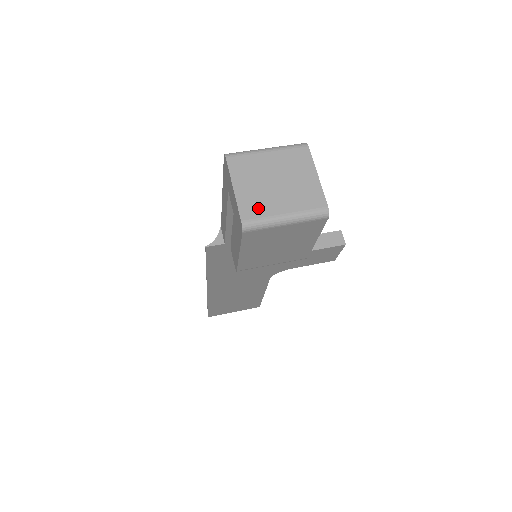
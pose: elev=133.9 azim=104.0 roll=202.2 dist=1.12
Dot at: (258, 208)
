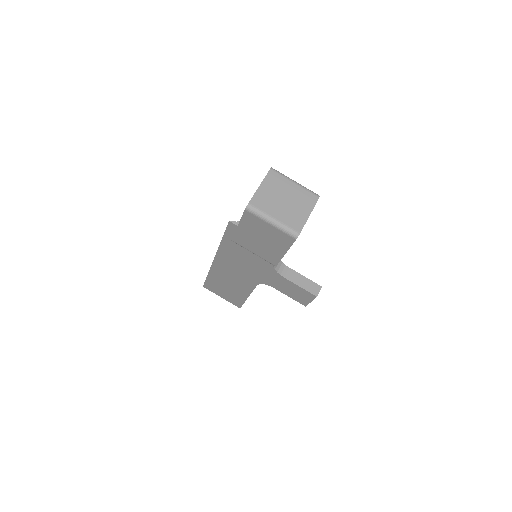
Dot at: (263, 204)
